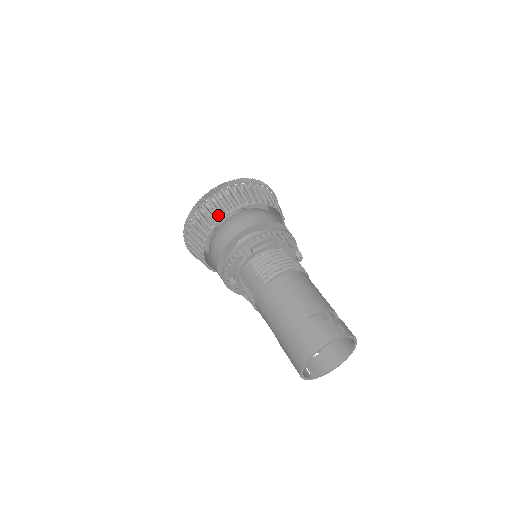
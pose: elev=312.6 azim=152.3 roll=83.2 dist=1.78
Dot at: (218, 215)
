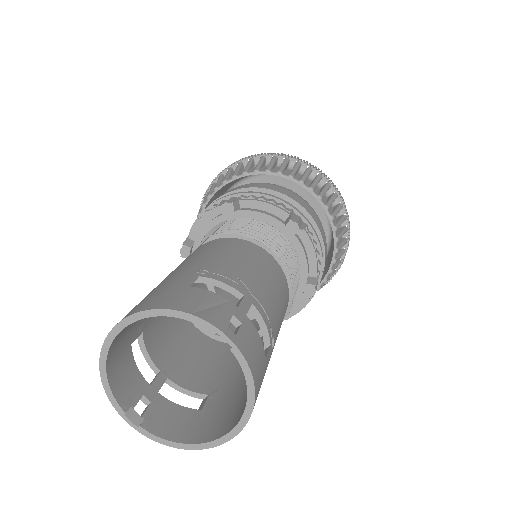
Dot at: (244, 170)
